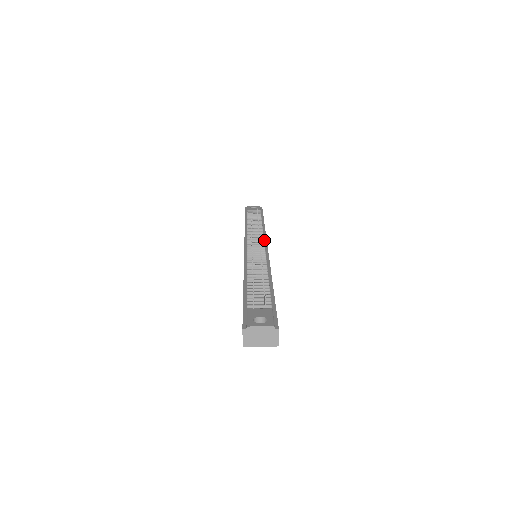
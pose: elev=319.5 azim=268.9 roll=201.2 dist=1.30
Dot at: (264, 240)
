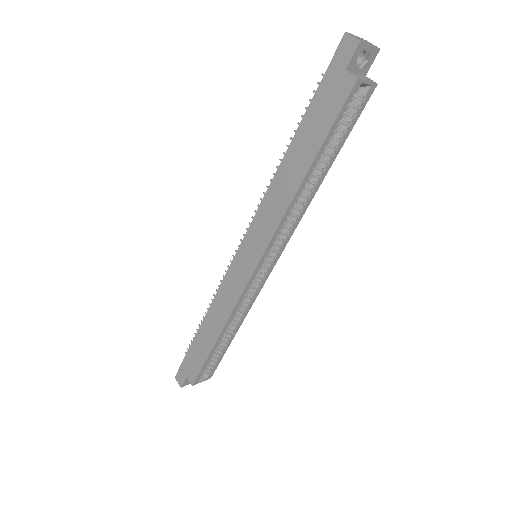
Dot at: occluded
